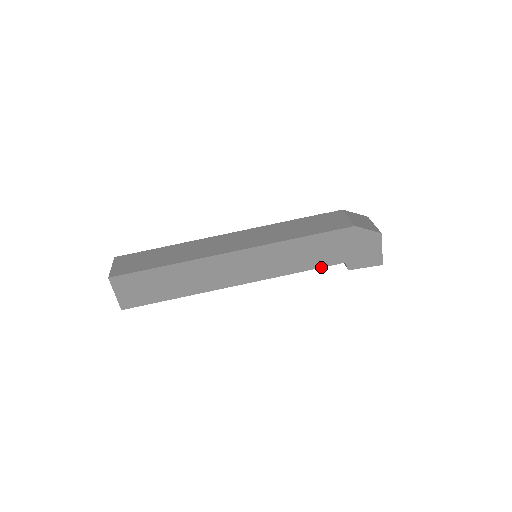
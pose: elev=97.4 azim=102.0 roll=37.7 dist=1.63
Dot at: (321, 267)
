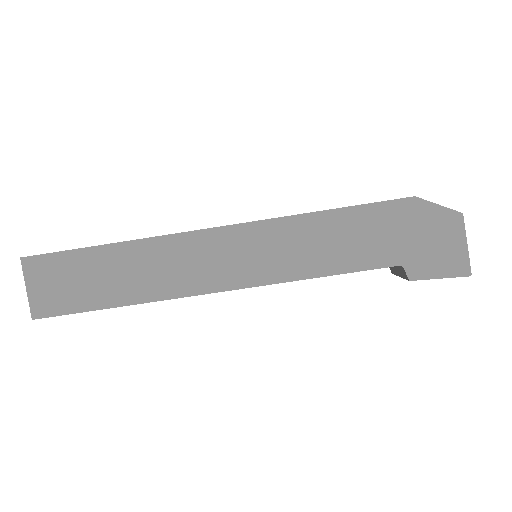
Dot at: (361, 270)
